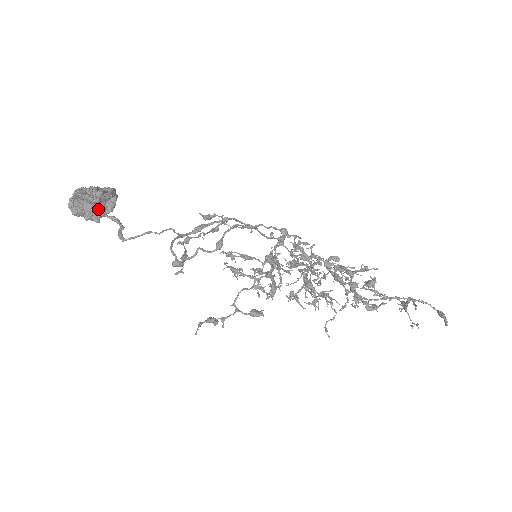
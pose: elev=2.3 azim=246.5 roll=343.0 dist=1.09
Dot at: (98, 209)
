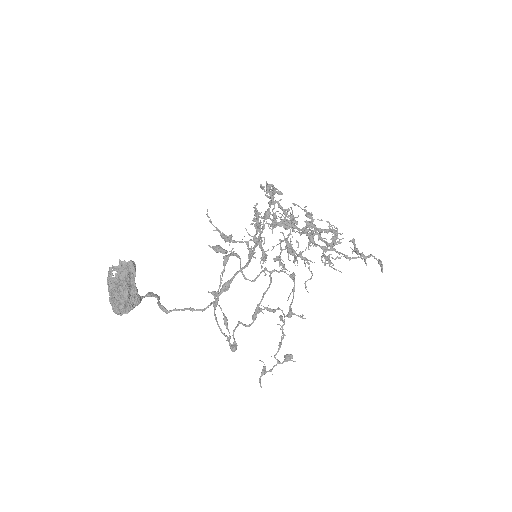
Dot at: occluded
